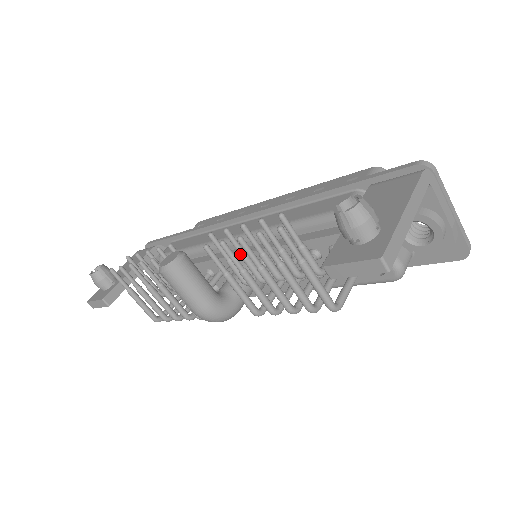
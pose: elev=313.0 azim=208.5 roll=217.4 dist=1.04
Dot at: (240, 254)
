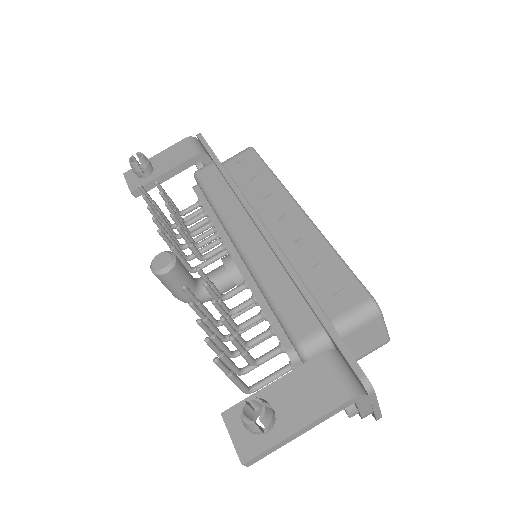
Dot at: (213, 298)
